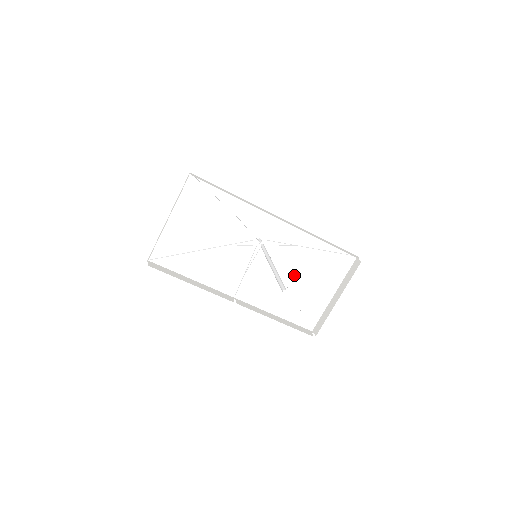
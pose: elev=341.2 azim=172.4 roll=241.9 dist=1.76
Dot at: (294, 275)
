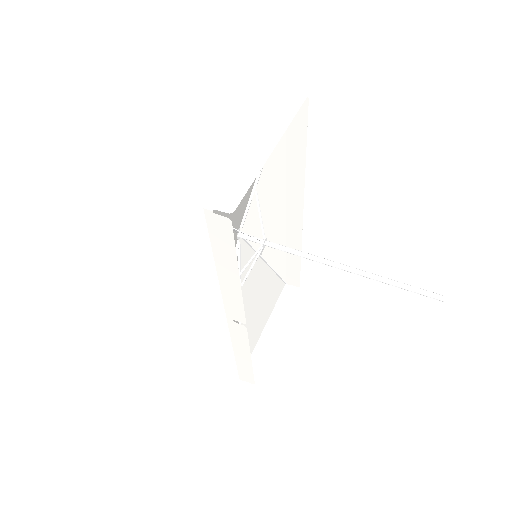
Dot at: (247, 296)
